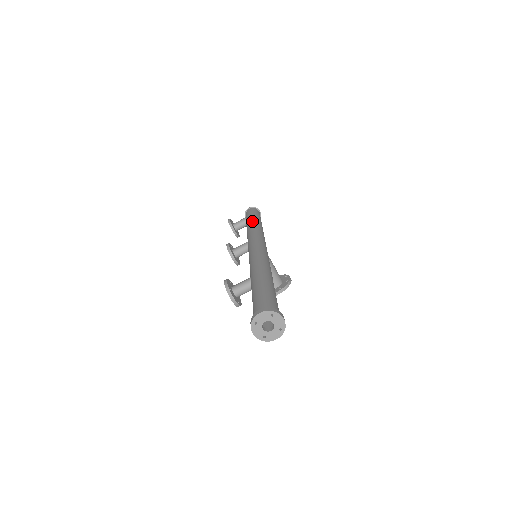
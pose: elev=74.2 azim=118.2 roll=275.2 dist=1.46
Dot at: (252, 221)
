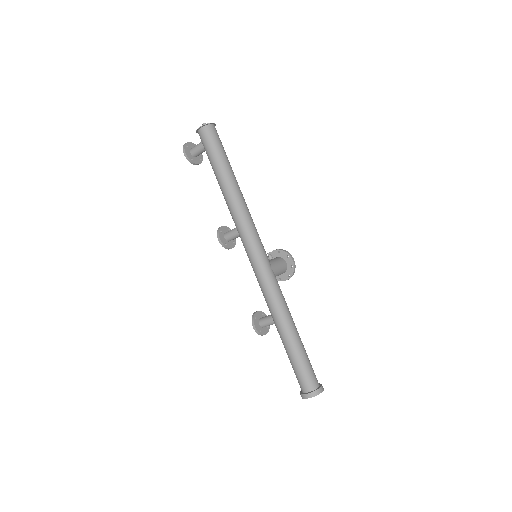
Dot at: (224, 183)
